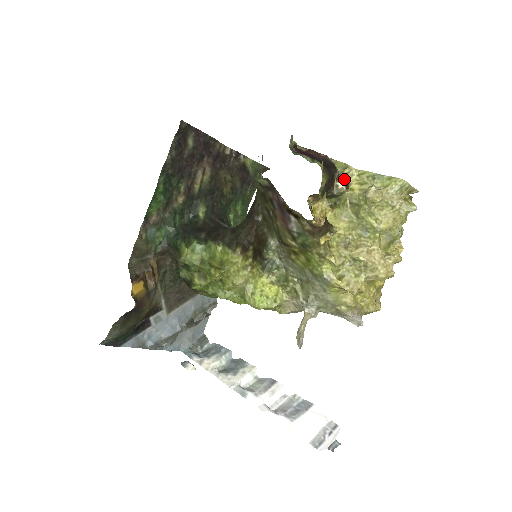
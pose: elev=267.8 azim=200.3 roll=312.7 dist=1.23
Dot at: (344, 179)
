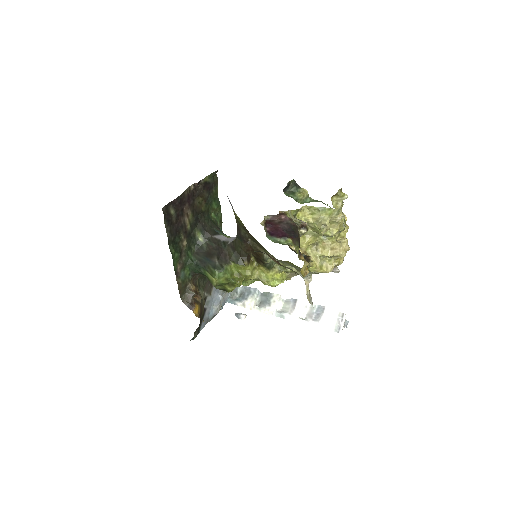
Dot at: (303, 224)
